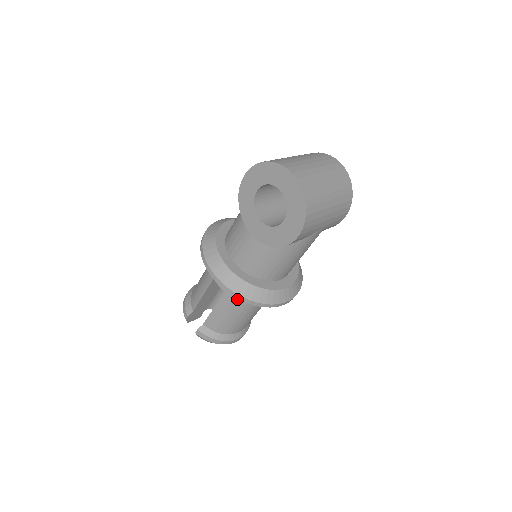
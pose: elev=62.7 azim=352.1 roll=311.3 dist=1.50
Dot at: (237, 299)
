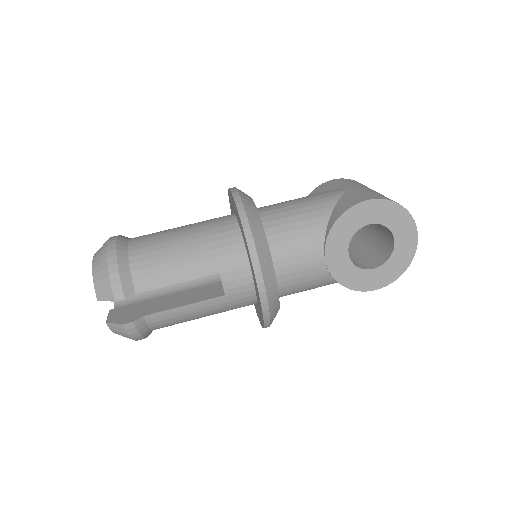
Dot at: (229, 306)
